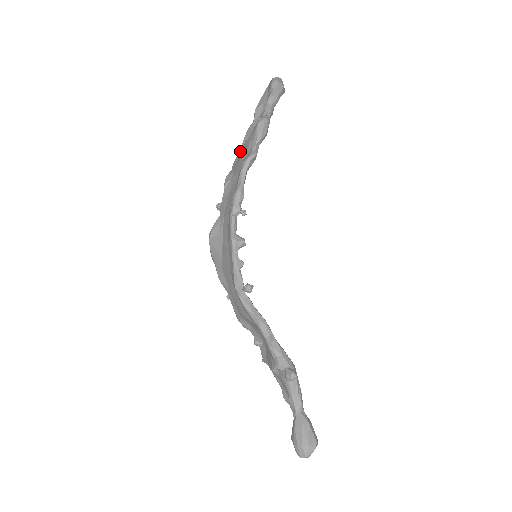
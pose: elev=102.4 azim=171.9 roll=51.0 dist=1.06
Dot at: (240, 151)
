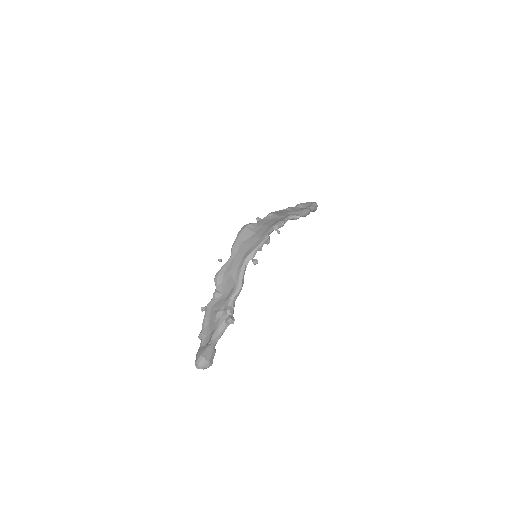
Dot at: (283, 210)
